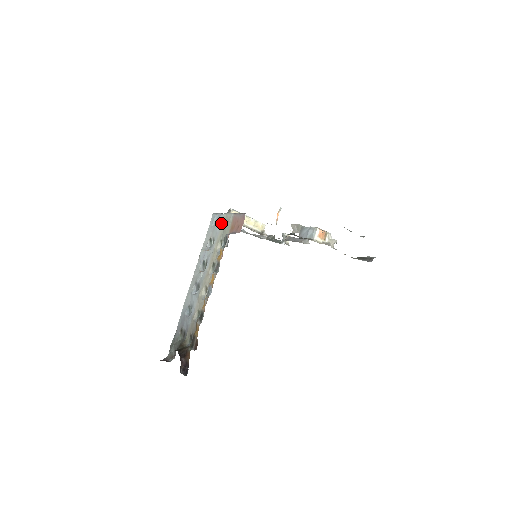
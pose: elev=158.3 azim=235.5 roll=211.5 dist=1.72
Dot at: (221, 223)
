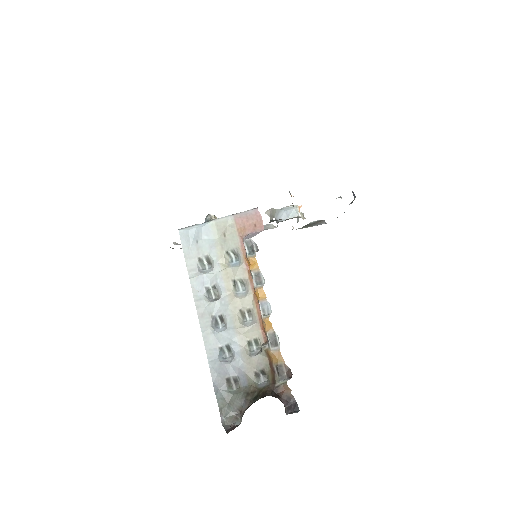
Dot at: (211, 234)
